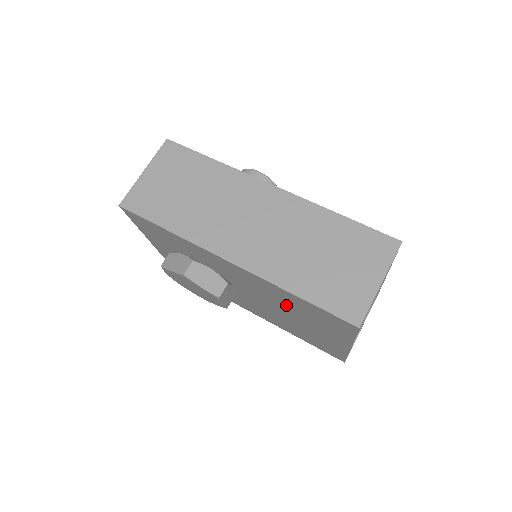
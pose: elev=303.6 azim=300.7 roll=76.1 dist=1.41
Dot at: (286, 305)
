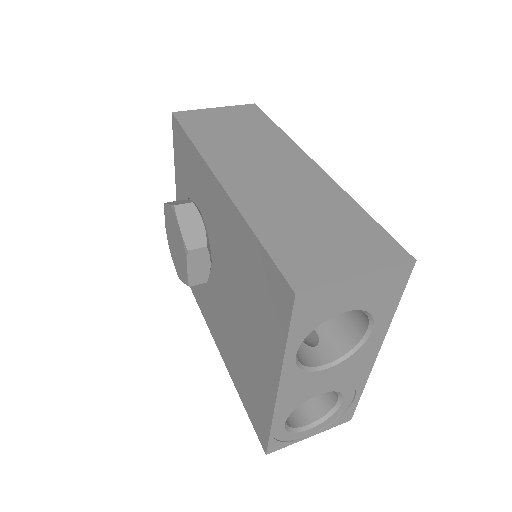
Dot at: (242, 279)
